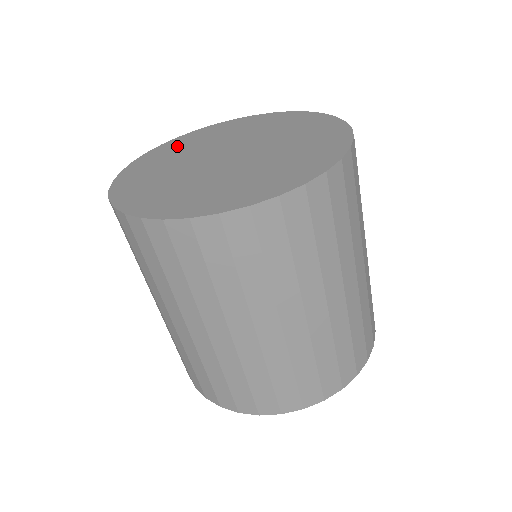
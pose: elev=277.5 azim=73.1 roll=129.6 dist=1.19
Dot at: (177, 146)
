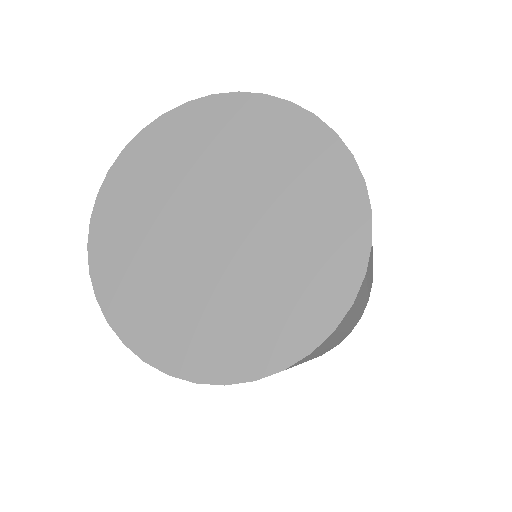
Dot at: (135, 183)
